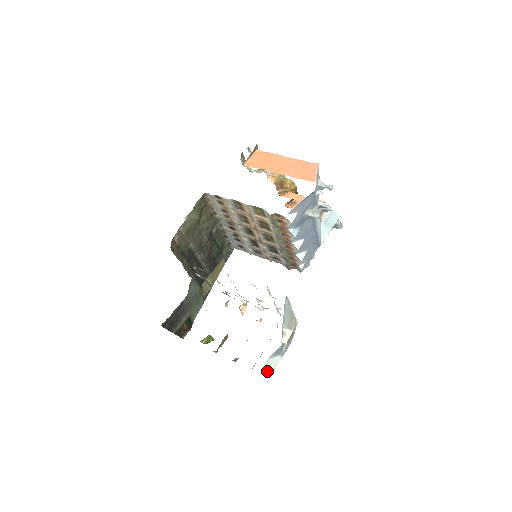
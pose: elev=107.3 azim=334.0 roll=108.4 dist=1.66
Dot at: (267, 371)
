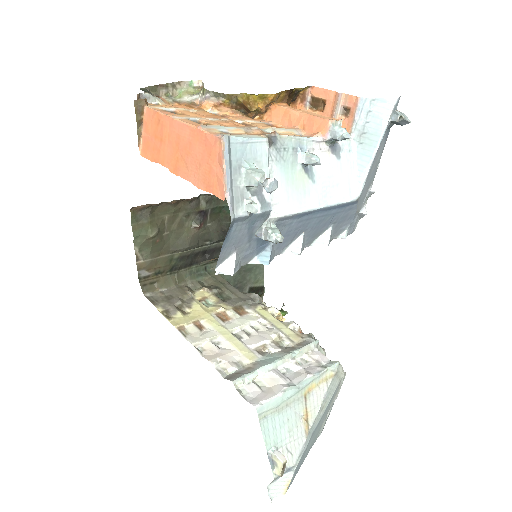
Dot at: (275, 494)
